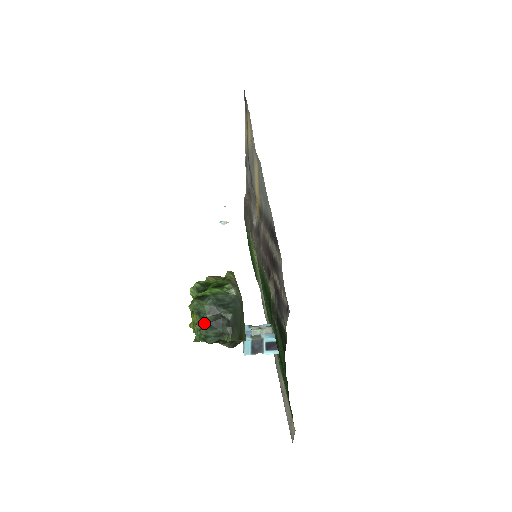
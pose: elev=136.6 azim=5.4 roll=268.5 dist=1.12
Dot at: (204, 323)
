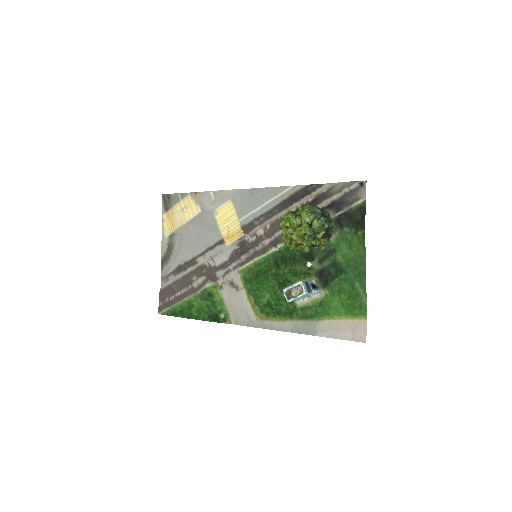
Dot at: (318, 216)
